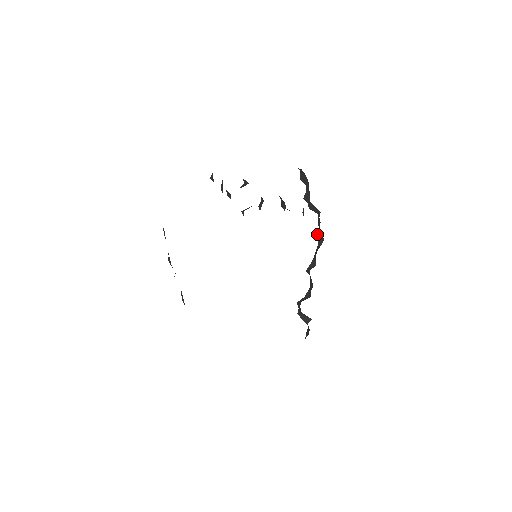
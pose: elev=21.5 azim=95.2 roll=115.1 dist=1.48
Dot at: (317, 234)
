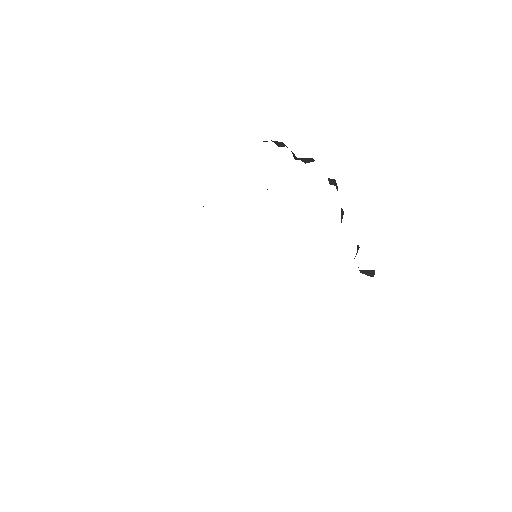
Dot at: (328, 180)
